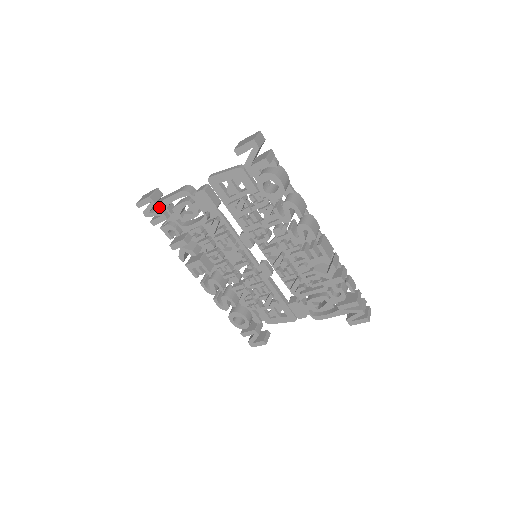
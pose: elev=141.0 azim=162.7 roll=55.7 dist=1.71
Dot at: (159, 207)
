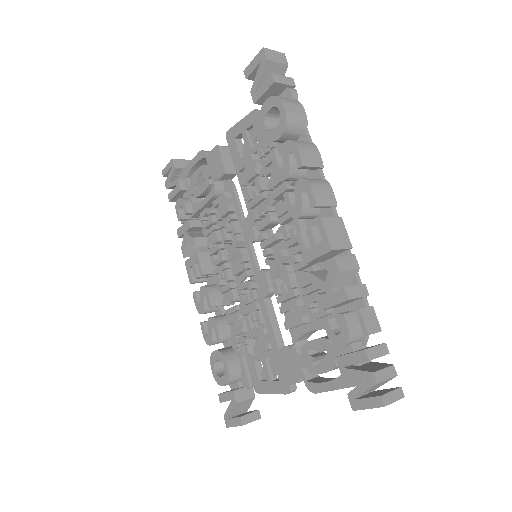
Dot at: (181, 178)
